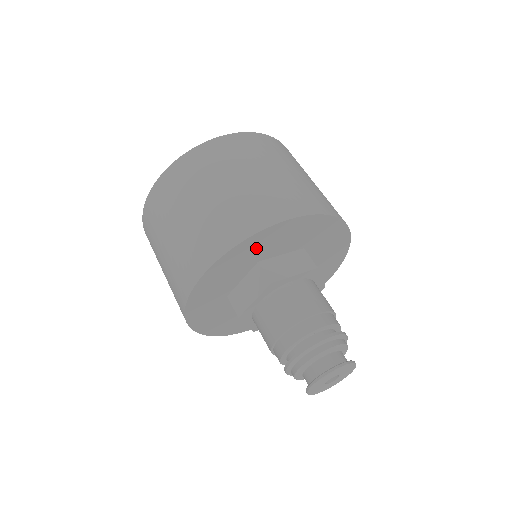
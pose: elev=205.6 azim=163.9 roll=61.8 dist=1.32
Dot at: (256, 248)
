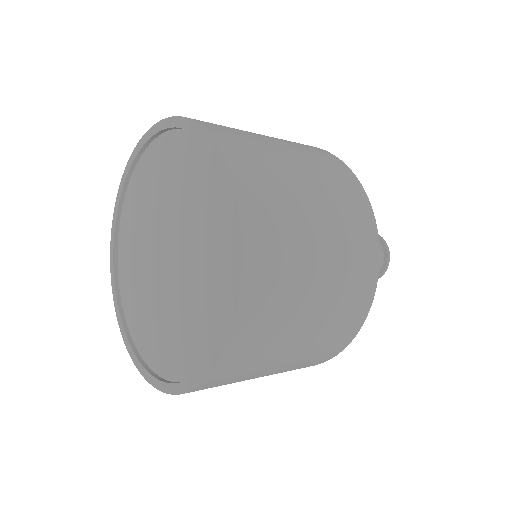
Dot at: occluded
